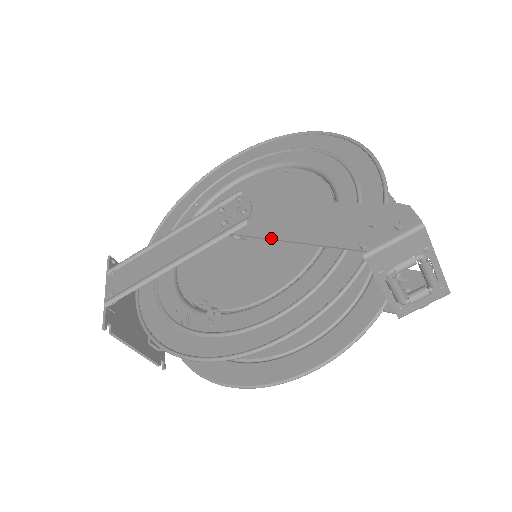
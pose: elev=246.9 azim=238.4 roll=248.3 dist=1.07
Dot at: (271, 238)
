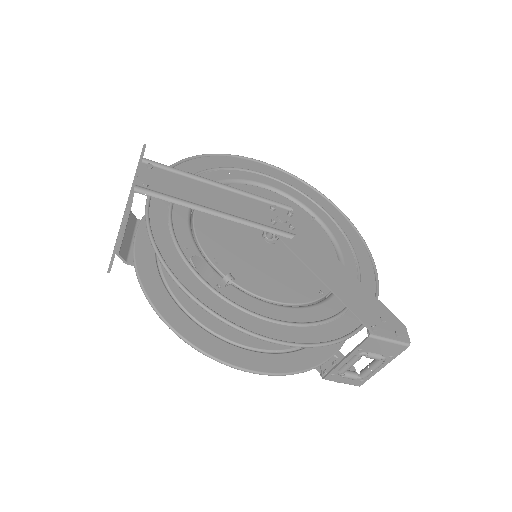
Dot at: (309, 266)
